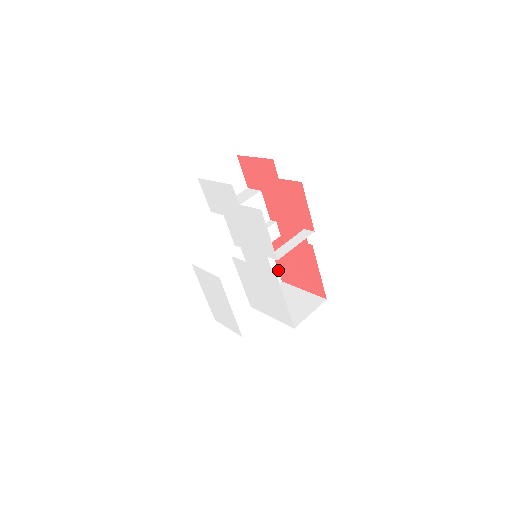
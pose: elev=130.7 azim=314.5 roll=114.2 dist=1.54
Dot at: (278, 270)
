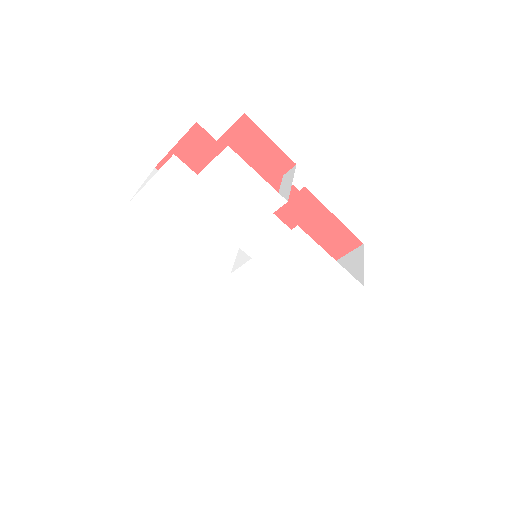
Dot at: occluded
